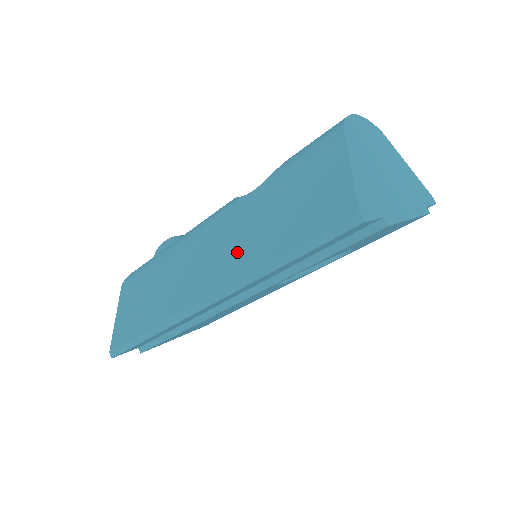
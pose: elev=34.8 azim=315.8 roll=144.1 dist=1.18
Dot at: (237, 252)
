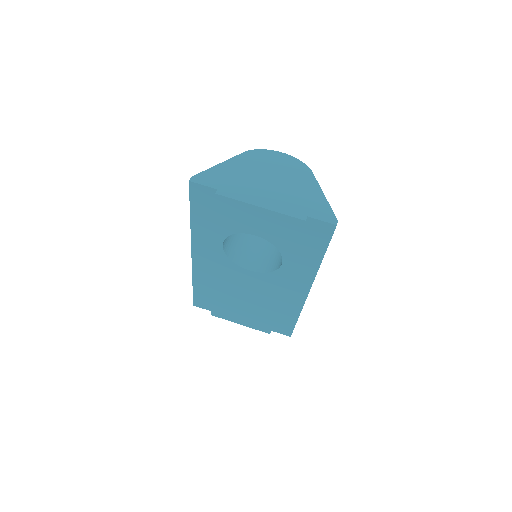
Dot at: occluded
